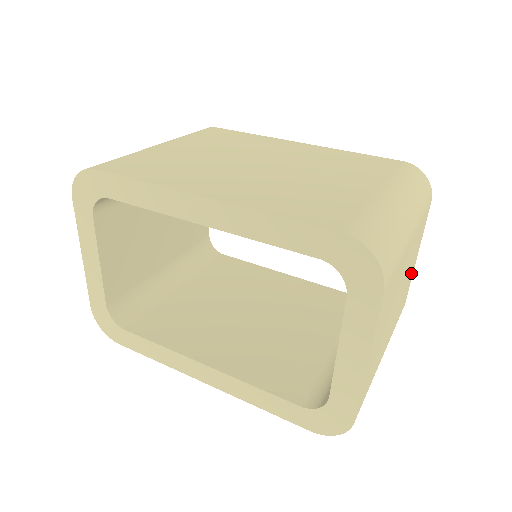
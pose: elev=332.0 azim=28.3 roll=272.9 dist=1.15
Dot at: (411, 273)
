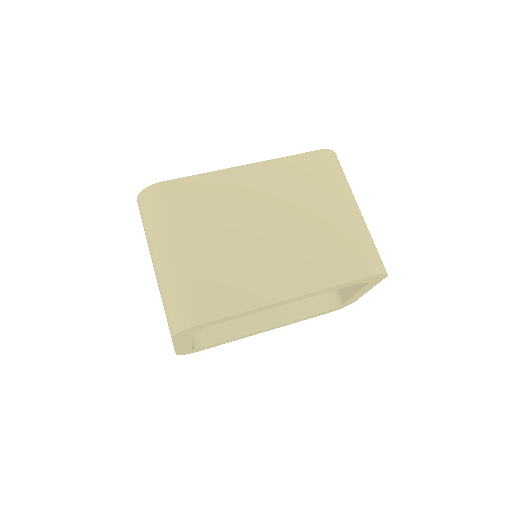
Dot at: occluded
